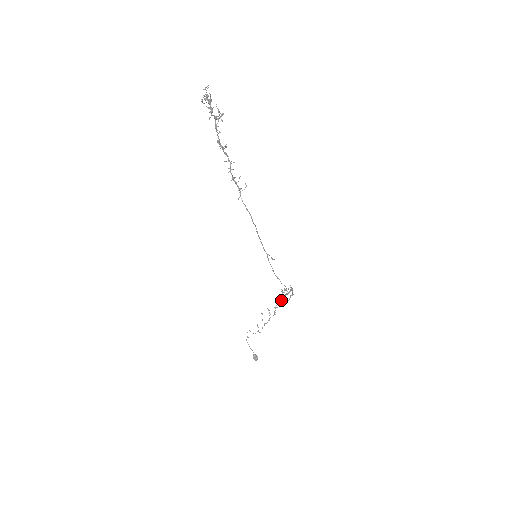
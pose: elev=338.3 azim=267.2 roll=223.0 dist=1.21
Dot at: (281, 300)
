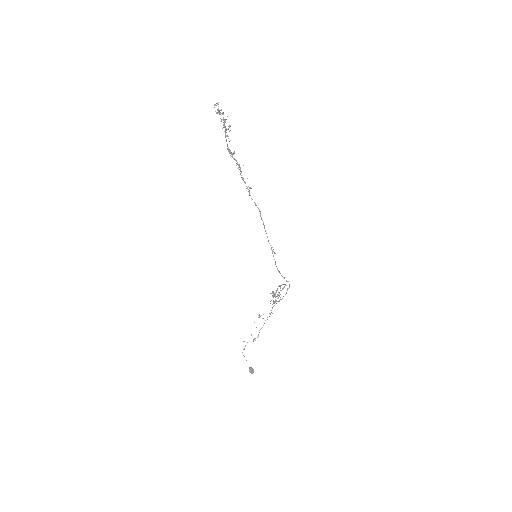
Dot at: occluded
